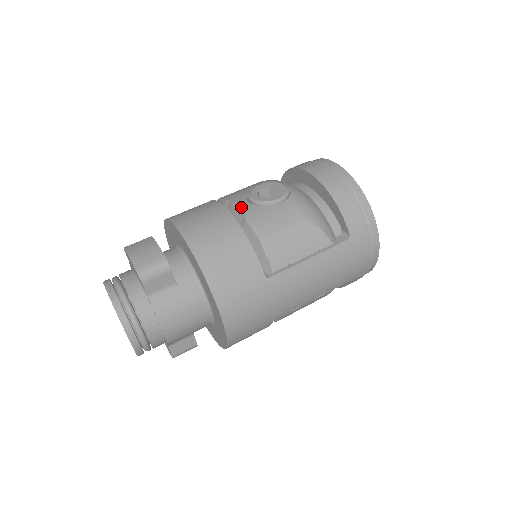
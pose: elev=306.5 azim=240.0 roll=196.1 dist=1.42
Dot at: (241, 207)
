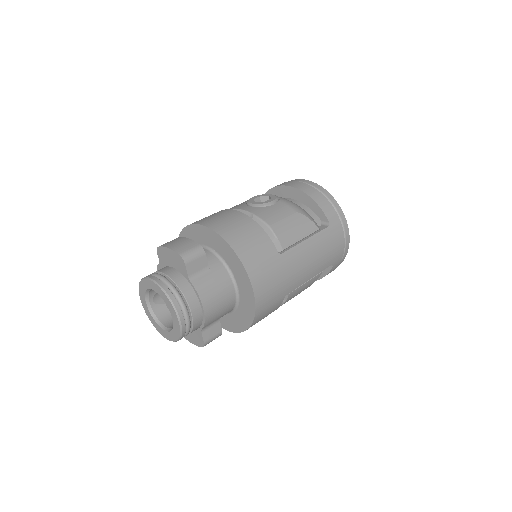
Dot at: (246, 209)
